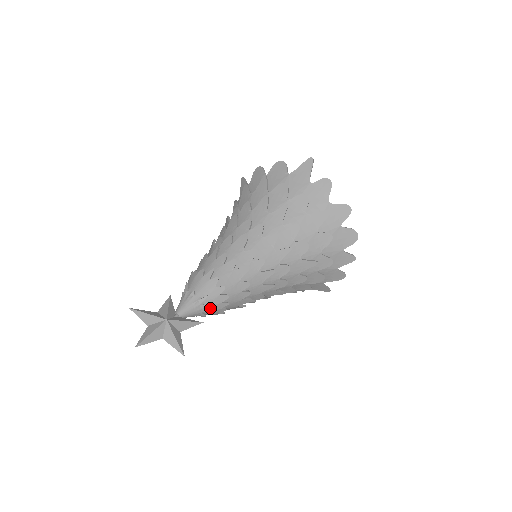
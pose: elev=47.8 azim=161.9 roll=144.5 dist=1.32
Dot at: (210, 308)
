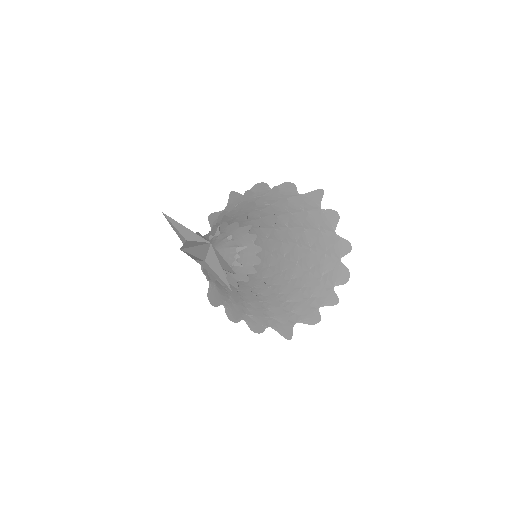
Dot at: (242, 264)
